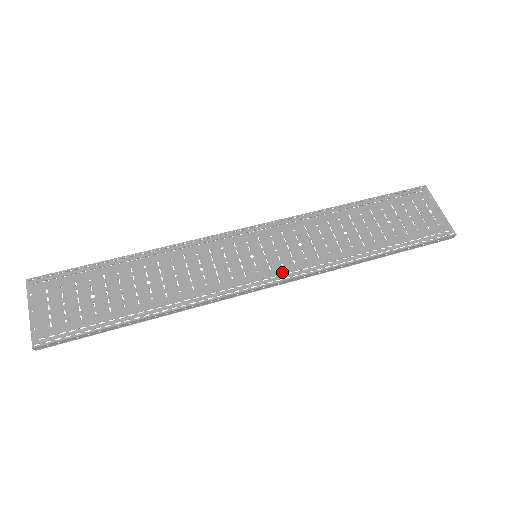
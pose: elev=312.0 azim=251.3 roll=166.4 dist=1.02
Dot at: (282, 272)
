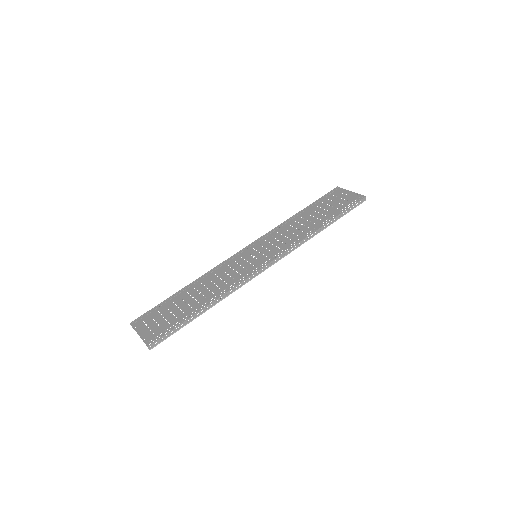
Dot at: (274, 255)
